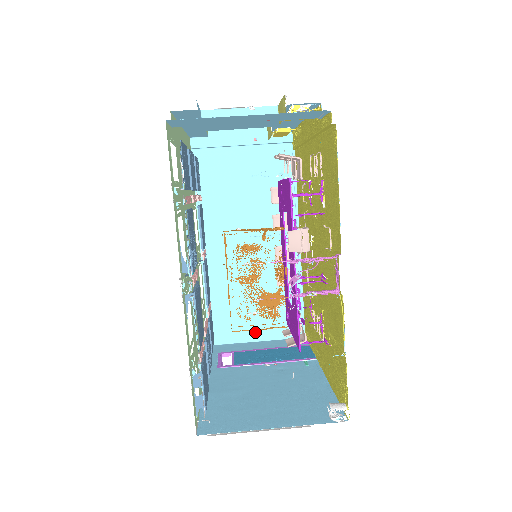
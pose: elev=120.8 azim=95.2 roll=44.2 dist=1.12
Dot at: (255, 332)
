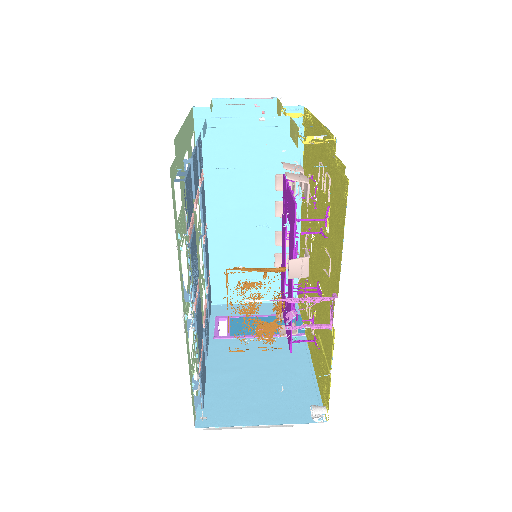
Dot at: occluded
